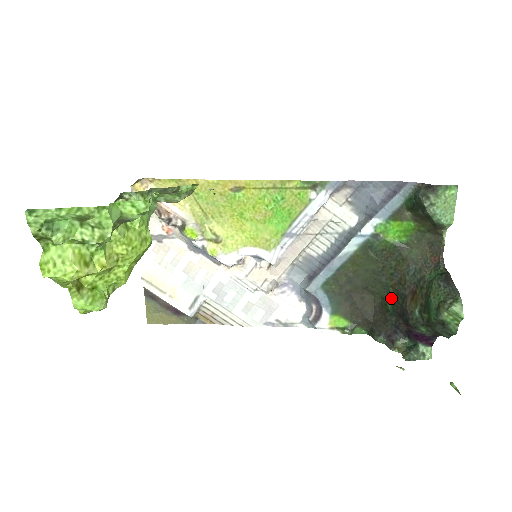
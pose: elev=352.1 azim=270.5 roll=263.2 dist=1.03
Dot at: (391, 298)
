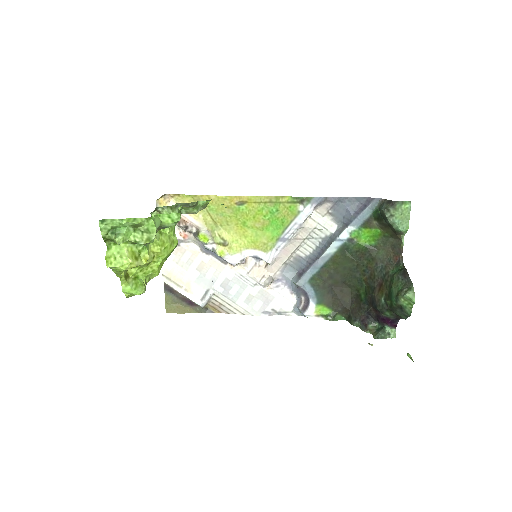
Dot at: (364, 290)
